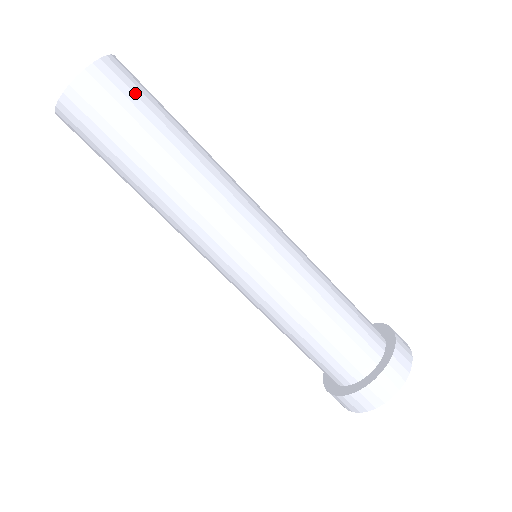
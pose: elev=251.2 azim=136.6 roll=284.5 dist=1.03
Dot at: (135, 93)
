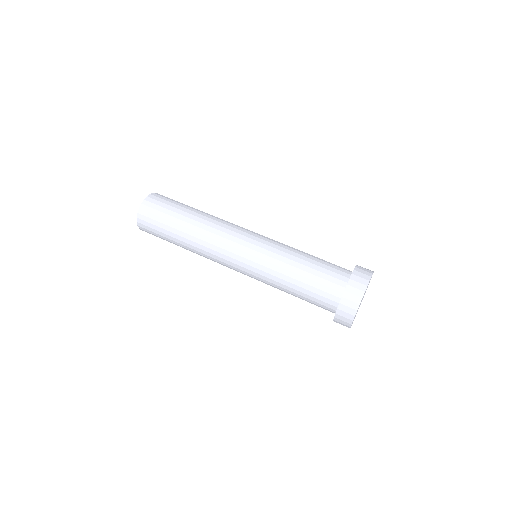
Dot at: occluded
